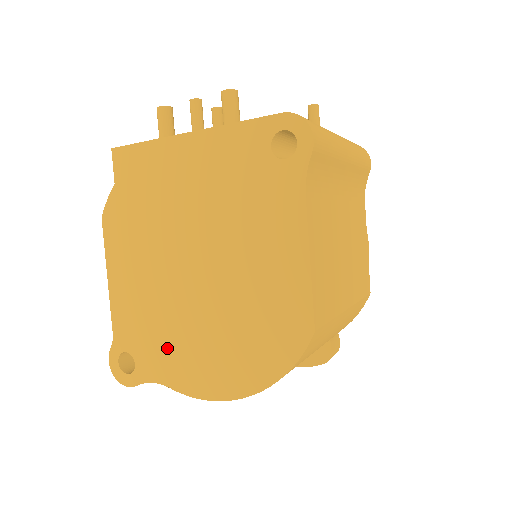
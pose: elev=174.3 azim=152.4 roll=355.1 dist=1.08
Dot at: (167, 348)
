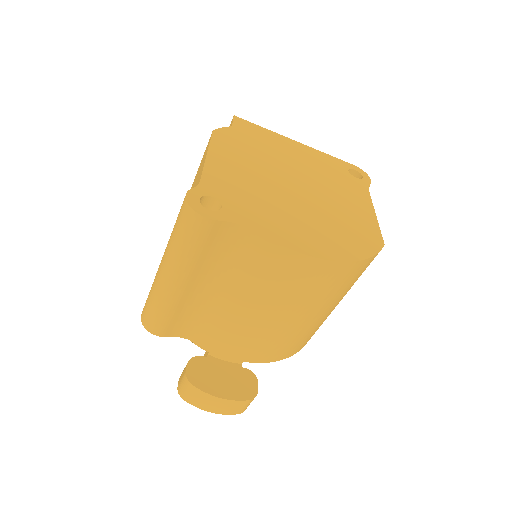
Dot at: (263, 211)
